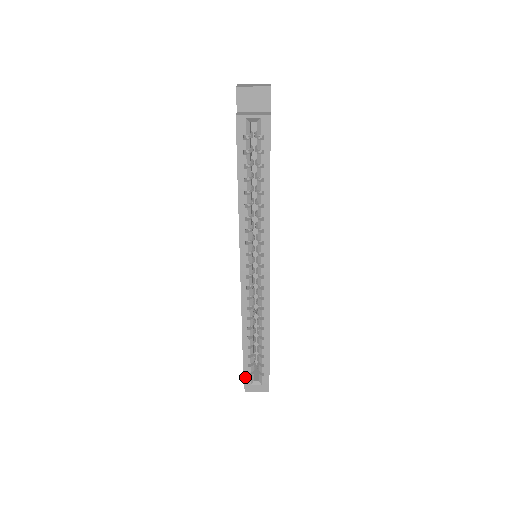
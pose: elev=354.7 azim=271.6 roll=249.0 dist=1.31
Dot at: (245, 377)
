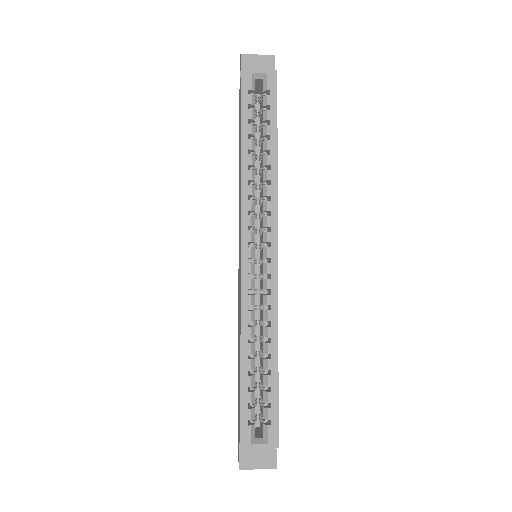
Dot at: (243, 429)
